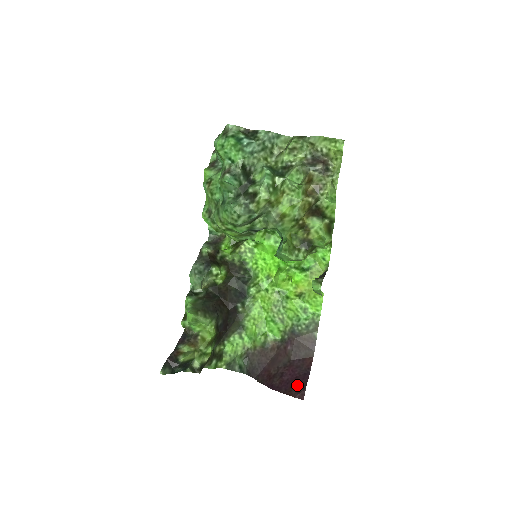
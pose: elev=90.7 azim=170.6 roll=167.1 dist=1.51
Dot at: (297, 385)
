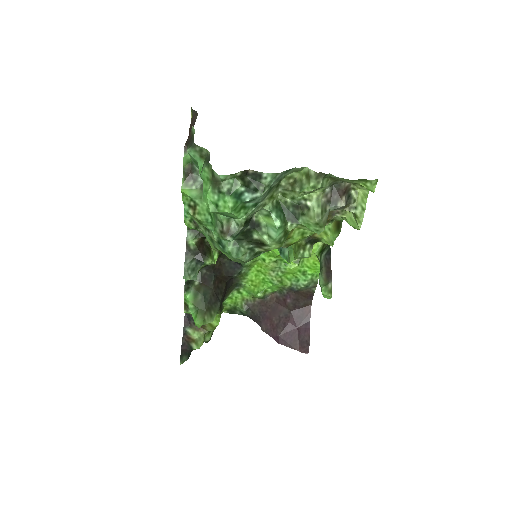
Dot at: (301, 339)
